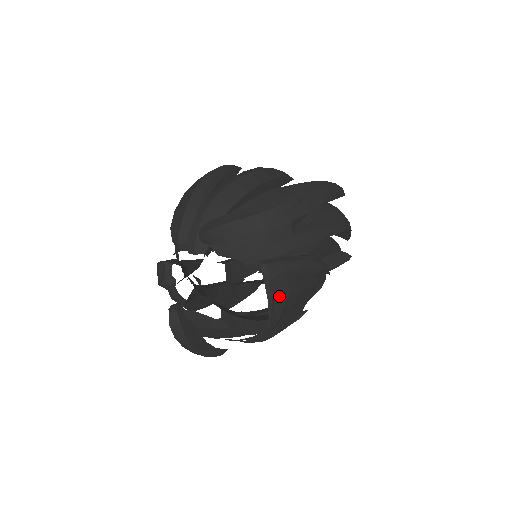
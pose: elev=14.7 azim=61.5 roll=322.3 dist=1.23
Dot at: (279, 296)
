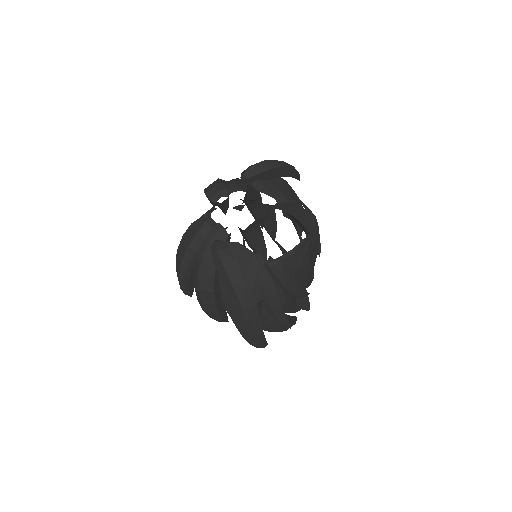
Dot at: (310, 213)
